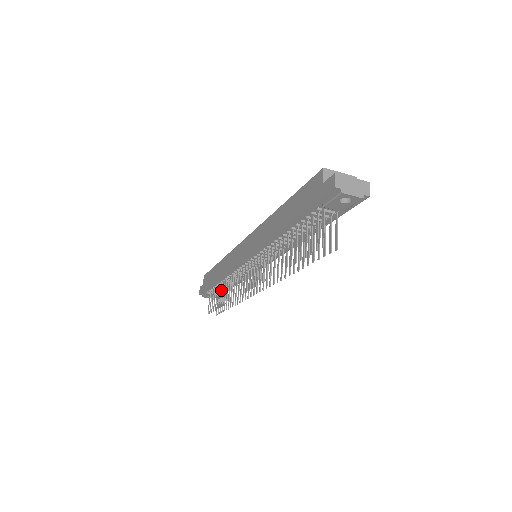
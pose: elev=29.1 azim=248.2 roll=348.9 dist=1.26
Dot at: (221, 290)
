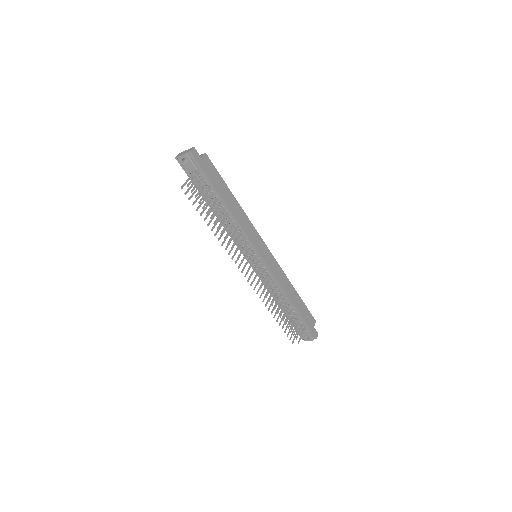
Dot at: (281, 310)
